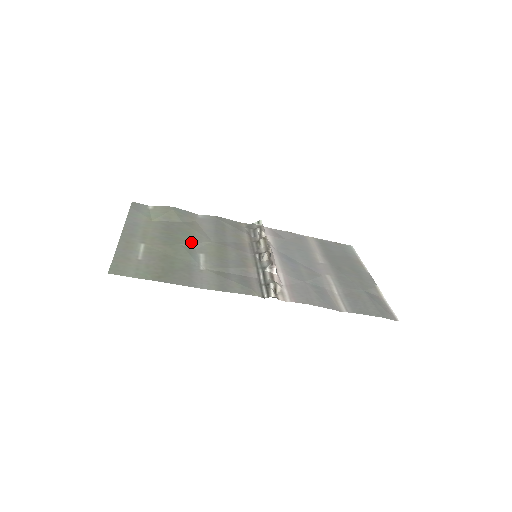
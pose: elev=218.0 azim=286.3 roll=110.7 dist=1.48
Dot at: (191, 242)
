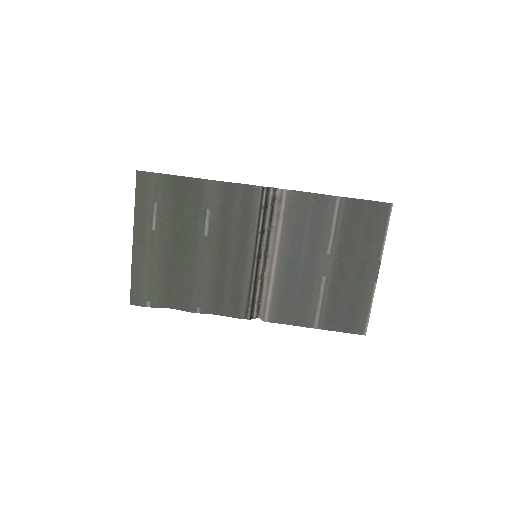
Dot at: (194, 251)
